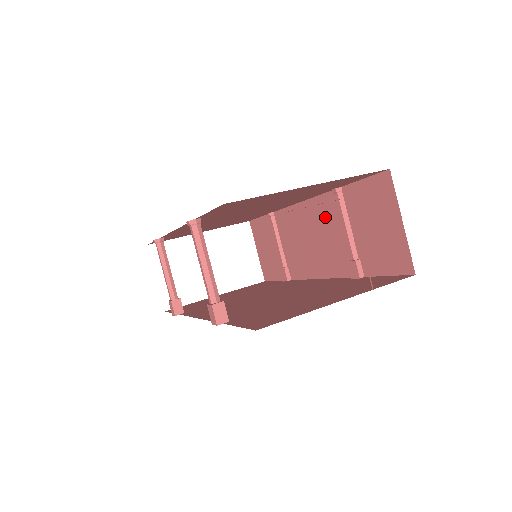
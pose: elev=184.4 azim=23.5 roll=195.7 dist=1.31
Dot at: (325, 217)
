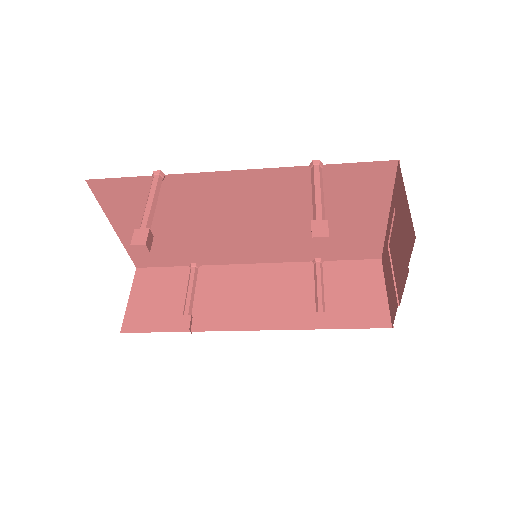
Dot at: (290, 279)
